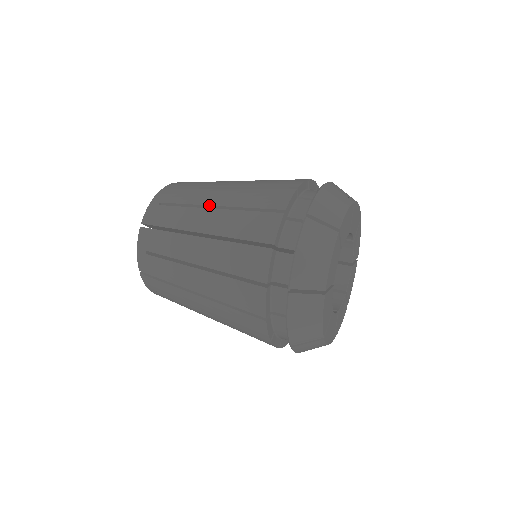
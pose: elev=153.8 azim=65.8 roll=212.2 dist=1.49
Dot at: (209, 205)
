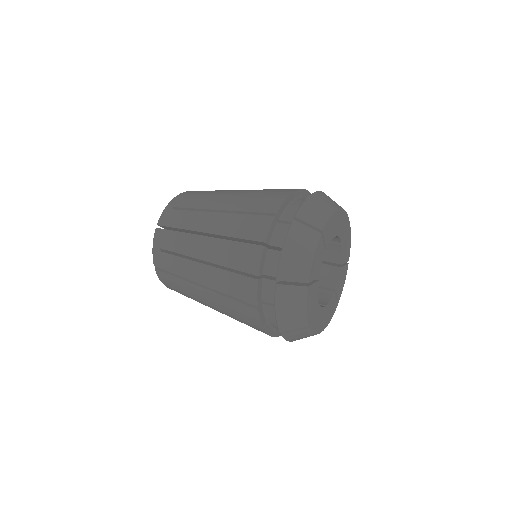
Dot at: occluded
